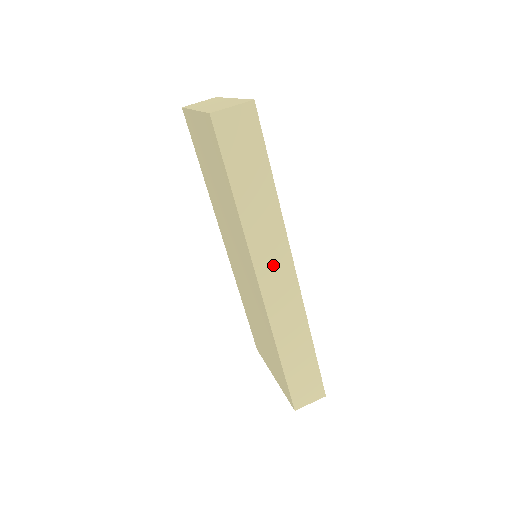
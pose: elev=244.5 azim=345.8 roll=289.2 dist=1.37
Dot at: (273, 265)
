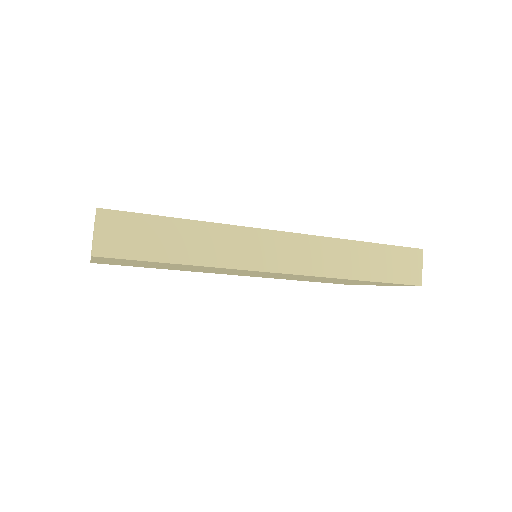
Dot at: (266, 252)
